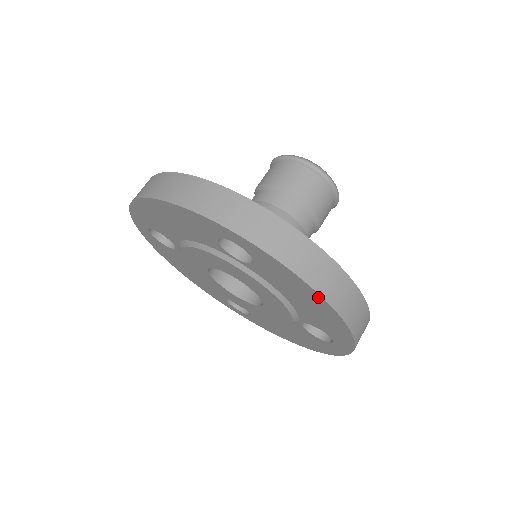
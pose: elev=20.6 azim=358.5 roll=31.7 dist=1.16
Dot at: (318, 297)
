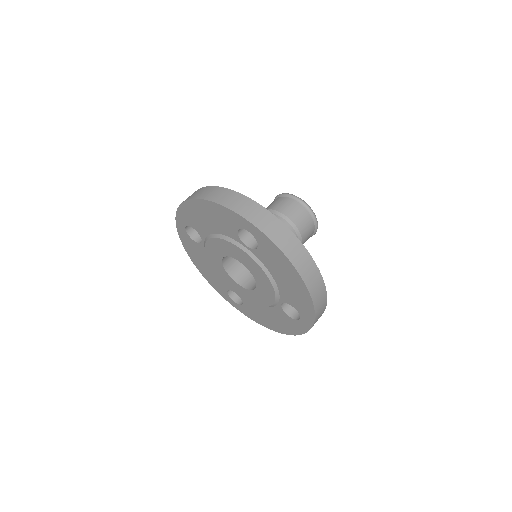
Dot at: (295, 273)
